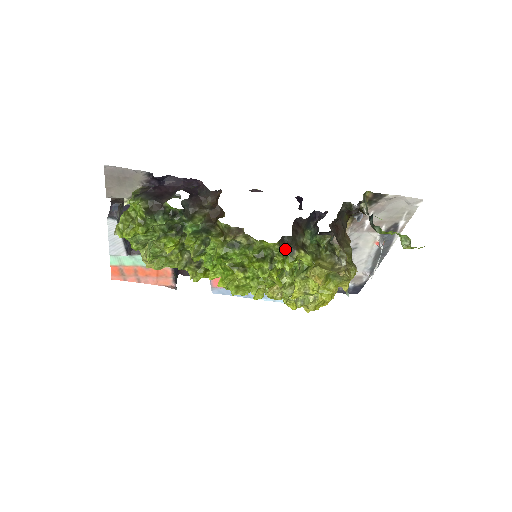
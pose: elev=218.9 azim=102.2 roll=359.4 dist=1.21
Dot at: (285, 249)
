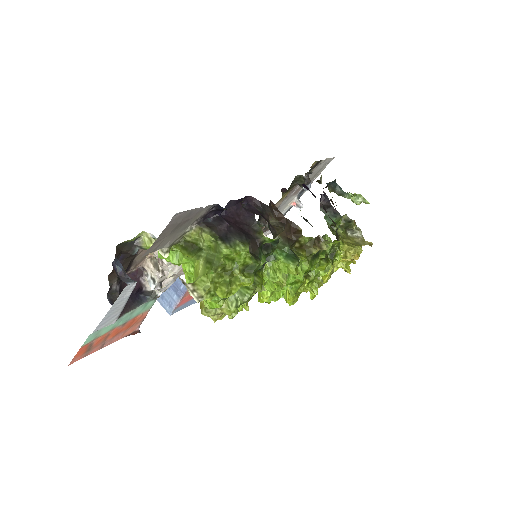
Dot at: occluded
